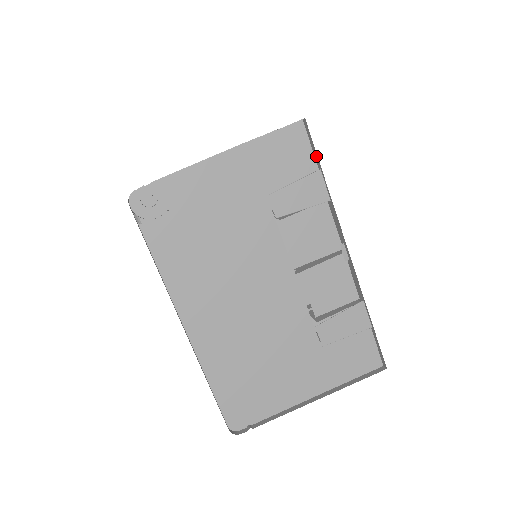
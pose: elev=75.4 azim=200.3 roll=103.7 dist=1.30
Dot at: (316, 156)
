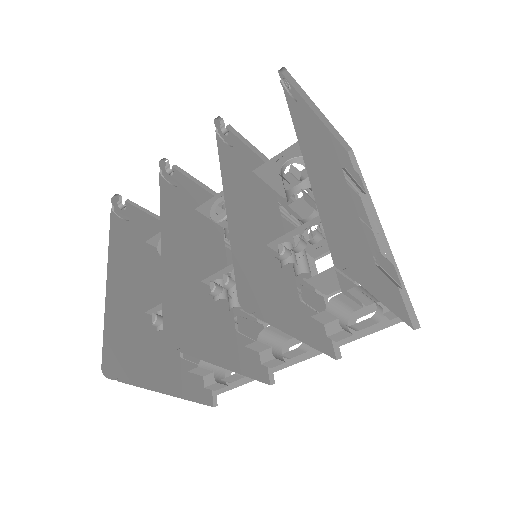
Dot at: (357, 169)
